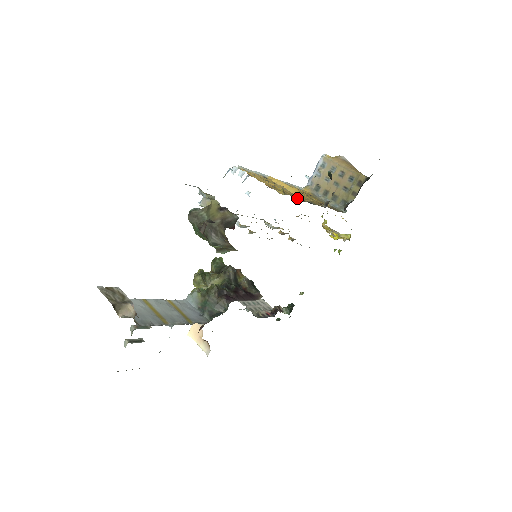
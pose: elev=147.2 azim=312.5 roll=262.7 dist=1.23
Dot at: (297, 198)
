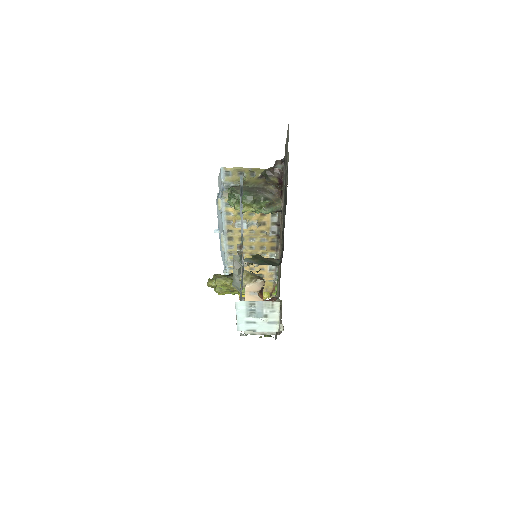
Dot at: occluded
